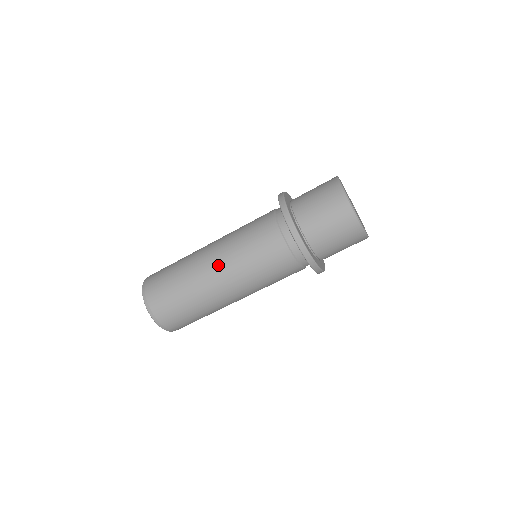
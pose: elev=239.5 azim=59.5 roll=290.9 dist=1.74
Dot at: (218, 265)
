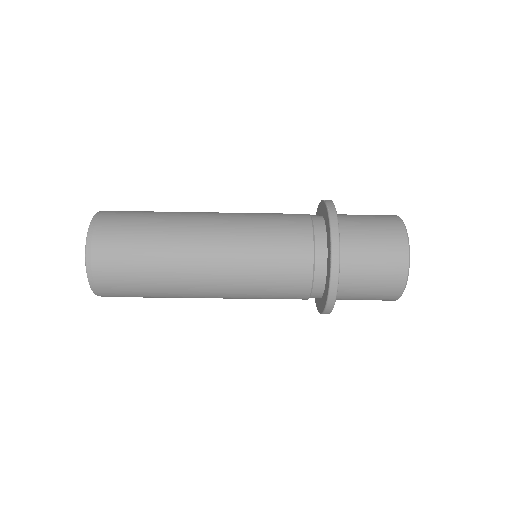
Dot at: (216, 292)
